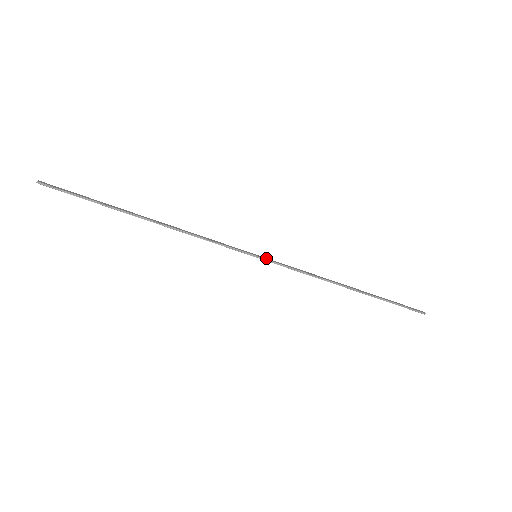
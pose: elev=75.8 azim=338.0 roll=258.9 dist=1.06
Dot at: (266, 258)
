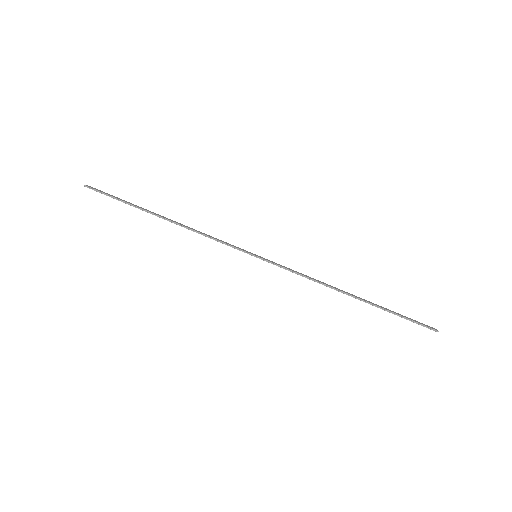
Dot at: (266, 259)
